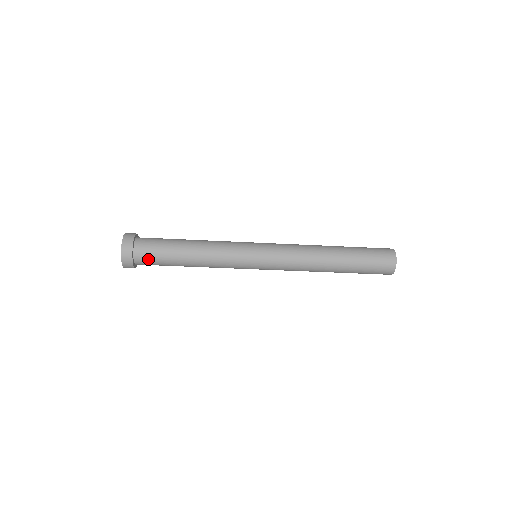
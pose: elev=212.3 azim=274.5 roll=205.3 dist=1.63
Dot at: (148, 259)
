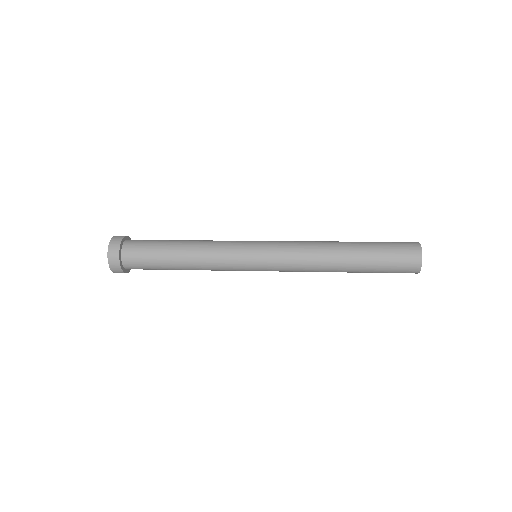
Dot at: (138, 267)
